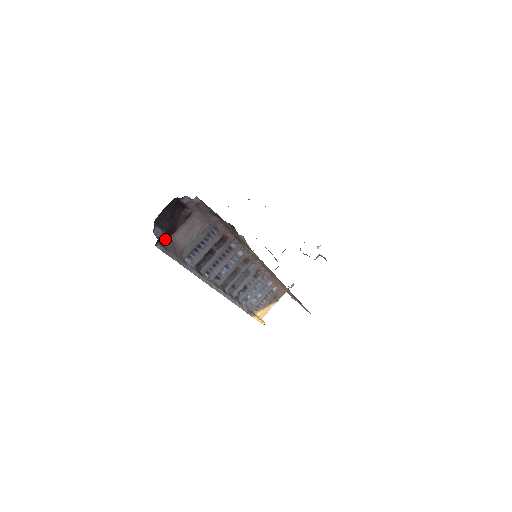
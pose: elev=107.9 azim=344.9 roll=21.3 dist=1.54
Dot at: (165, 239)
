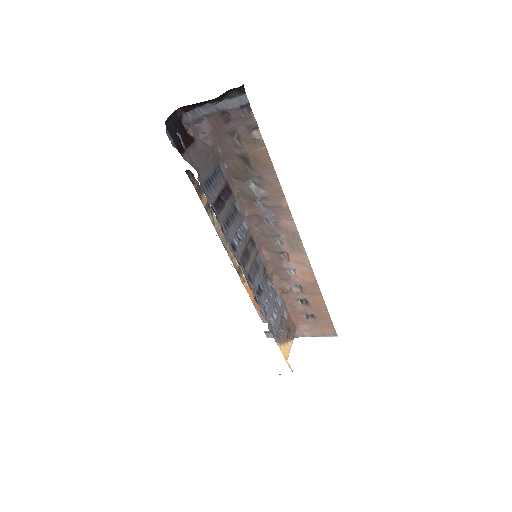
Dot at: (178, 150)
